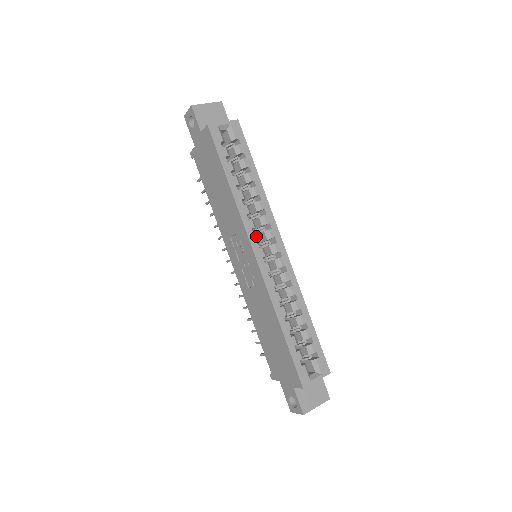
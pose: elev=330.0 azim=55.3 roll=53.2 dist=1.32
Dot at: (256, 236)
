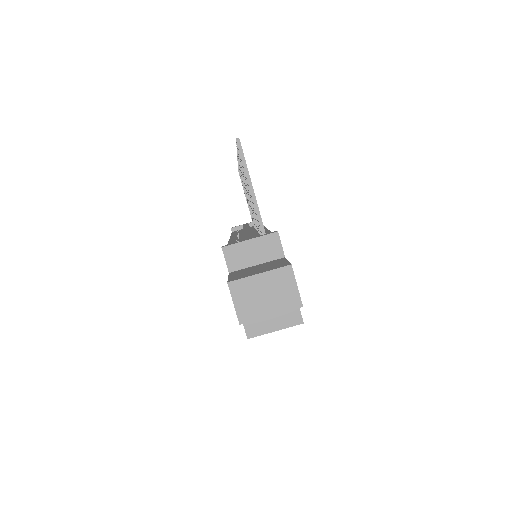
Dot at: occluded
